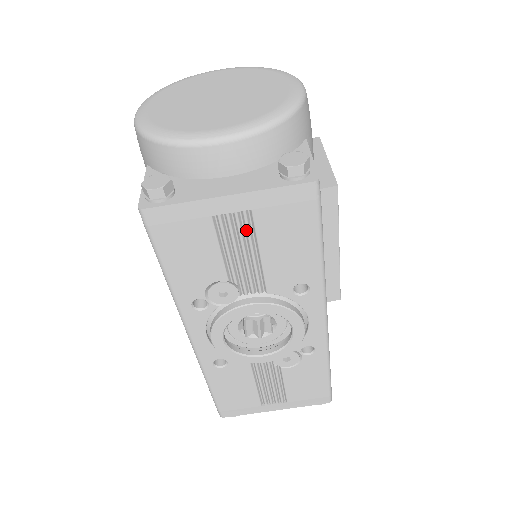
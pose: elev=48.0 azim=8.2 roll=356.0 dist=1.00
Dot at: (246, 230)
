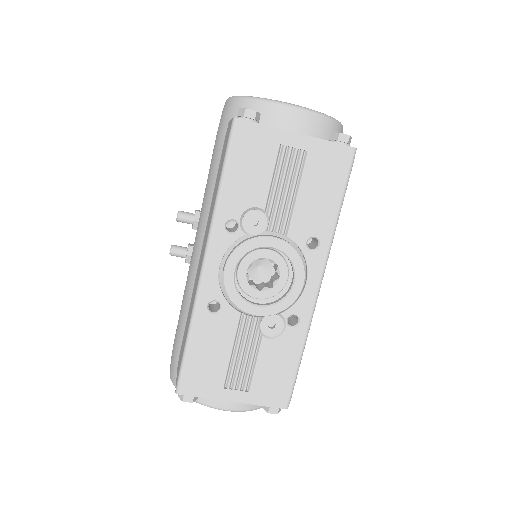
Dot at: (297, 168)
